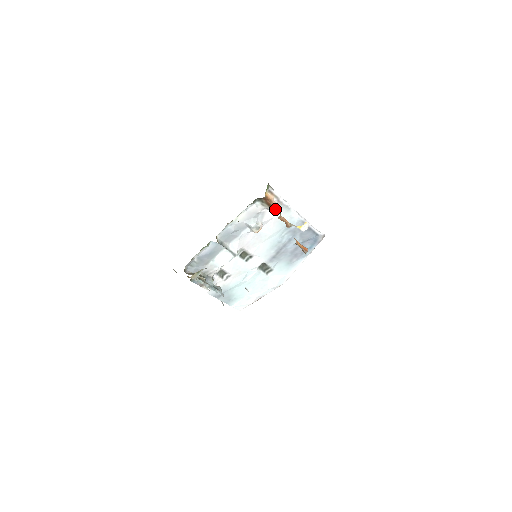
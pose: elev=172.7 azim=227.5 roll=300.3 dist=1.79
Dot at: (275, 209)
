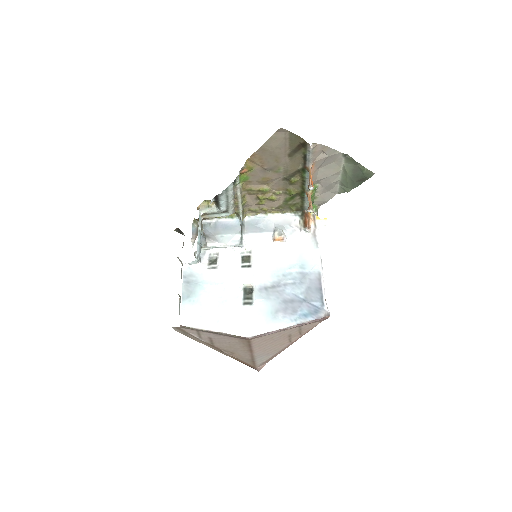
Dot at: (306, 237)
